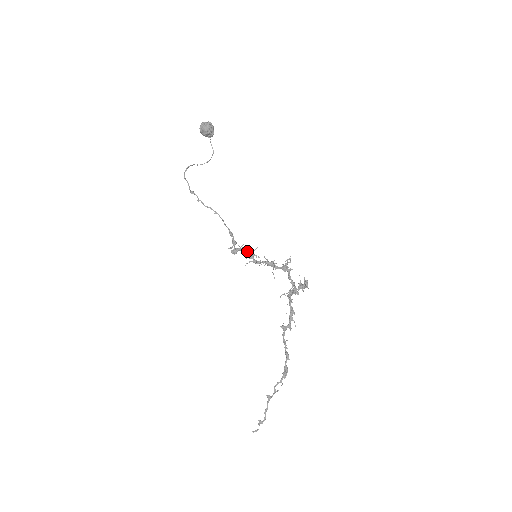
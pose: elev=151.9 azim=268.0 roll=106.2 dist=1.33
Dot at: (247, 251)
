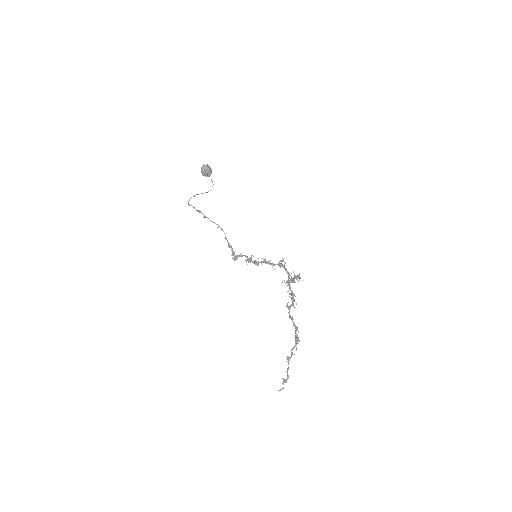
Dot at: (246, 256)
